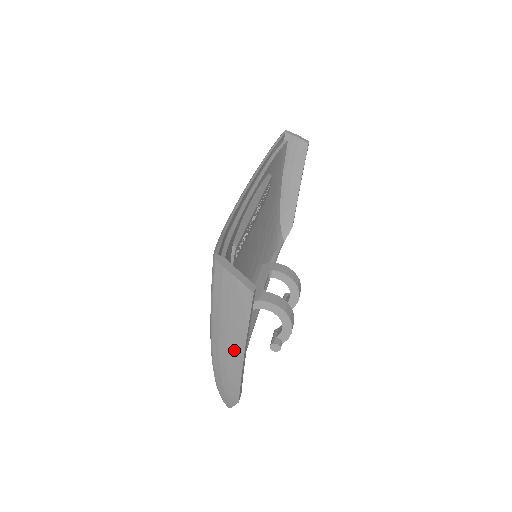
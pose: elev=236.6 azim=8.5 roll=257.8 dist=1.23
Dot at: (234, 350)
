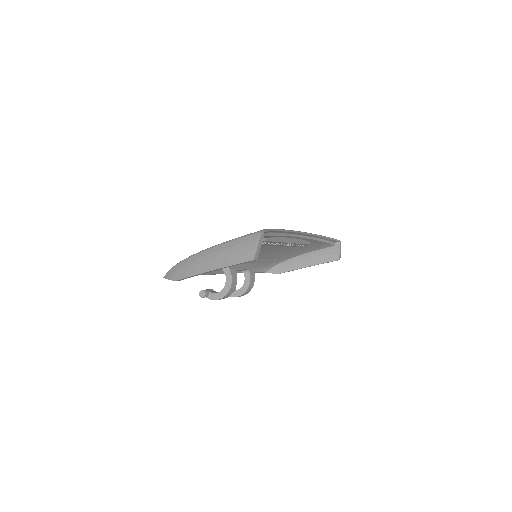
Dot at: (211, 264)
